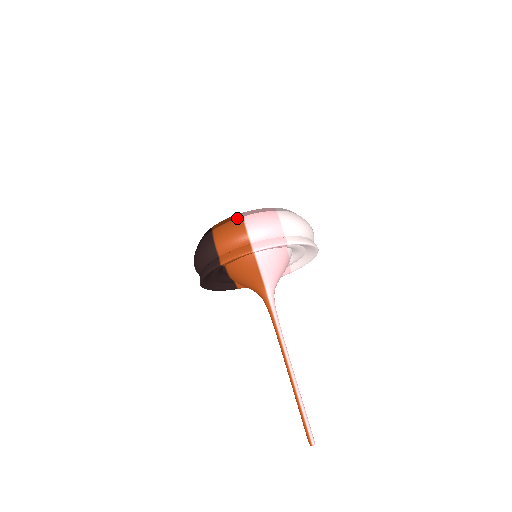
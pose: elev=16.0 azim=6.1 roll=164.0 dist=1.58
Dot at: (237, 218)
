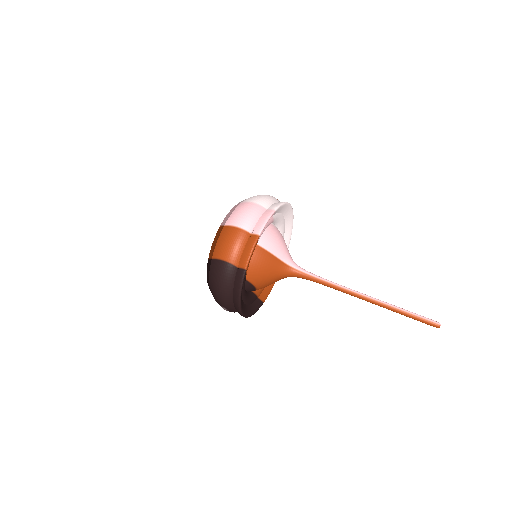
Dot at: (221, 230)
